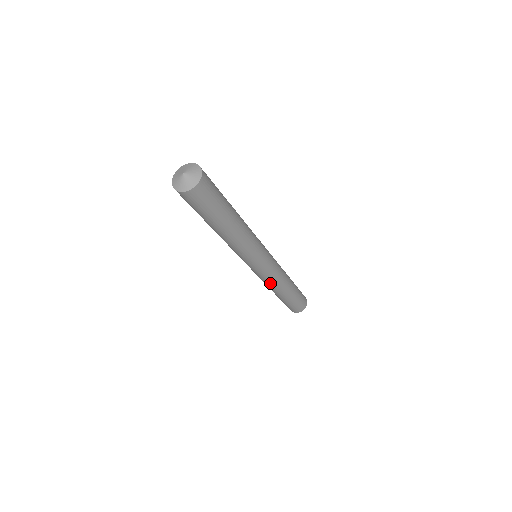
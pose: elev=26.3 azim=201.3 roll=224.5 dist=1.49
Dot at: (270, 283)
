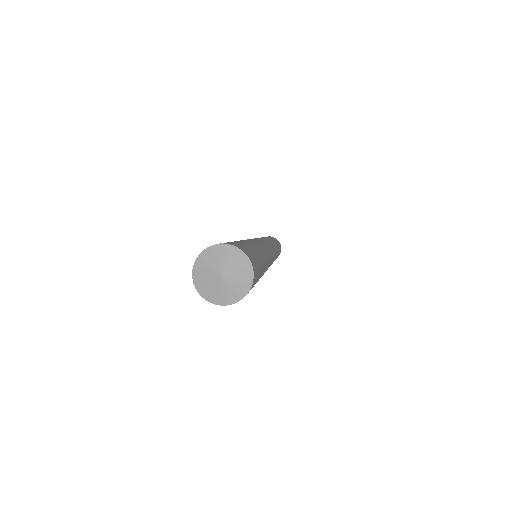
Dot at: occluded
